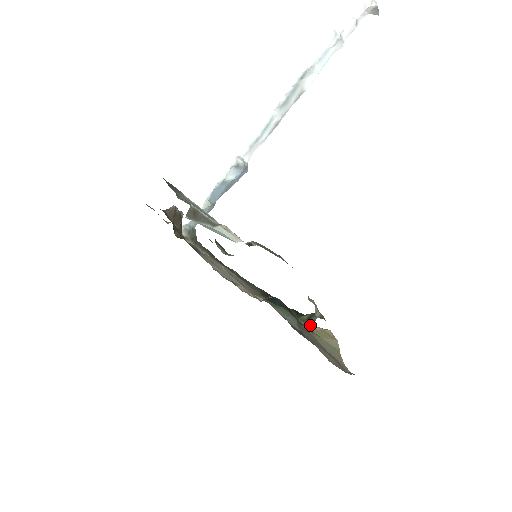
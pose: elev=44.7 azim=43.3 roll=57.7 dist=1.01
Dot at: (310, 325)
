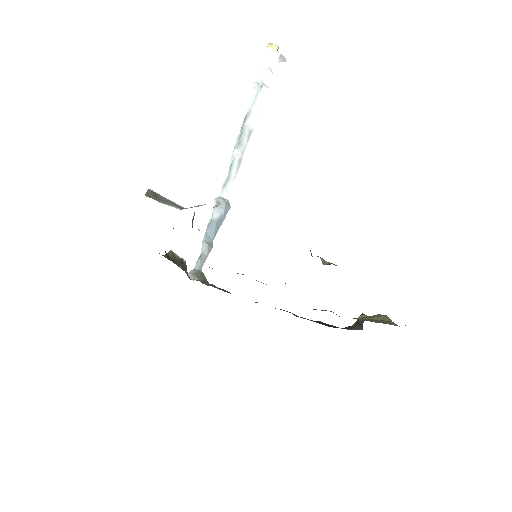
Dot at: (360, 327)
